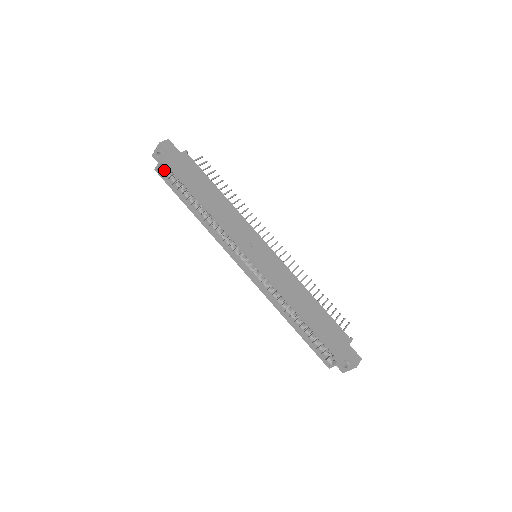
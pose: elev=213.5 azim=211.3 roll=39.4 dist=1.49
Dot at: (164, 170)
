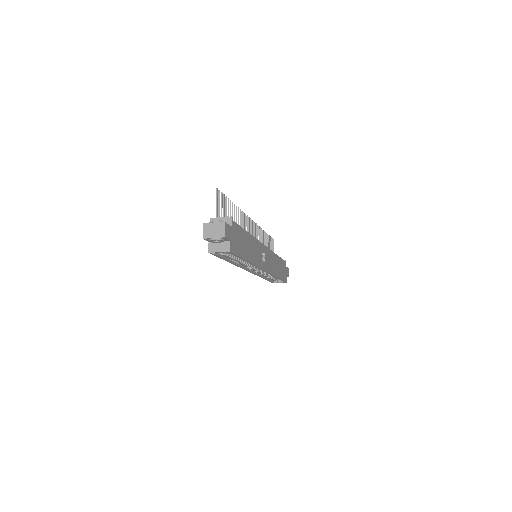
Dot at: occluded
